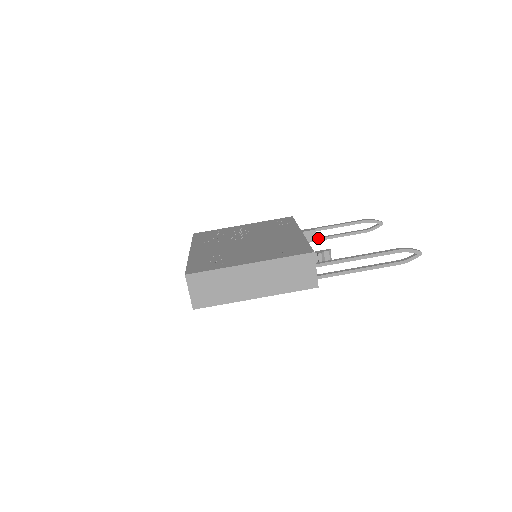
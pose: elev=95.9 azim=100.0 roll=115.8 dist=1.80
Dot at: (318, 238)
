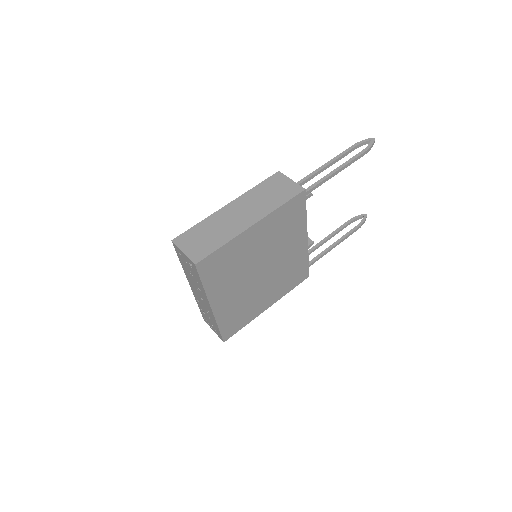
Dot at: (321, 253)
